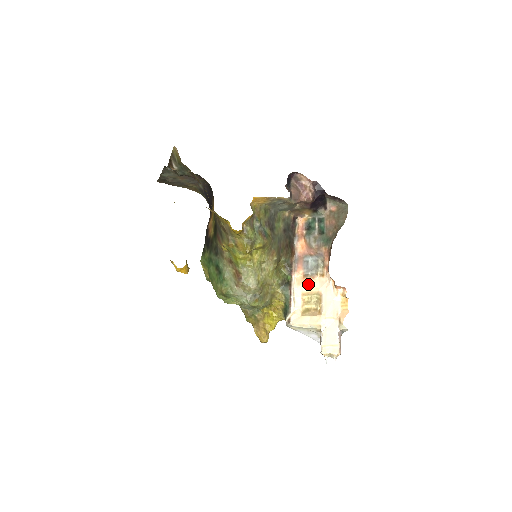
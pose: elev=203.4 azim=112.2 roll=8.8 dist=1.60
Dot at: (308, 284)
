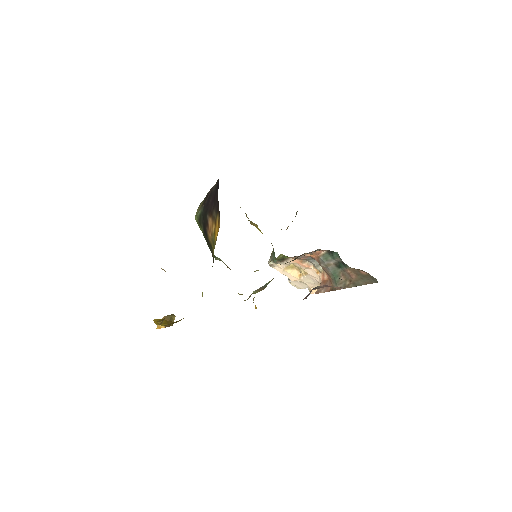
Dot at: (301, 266)
